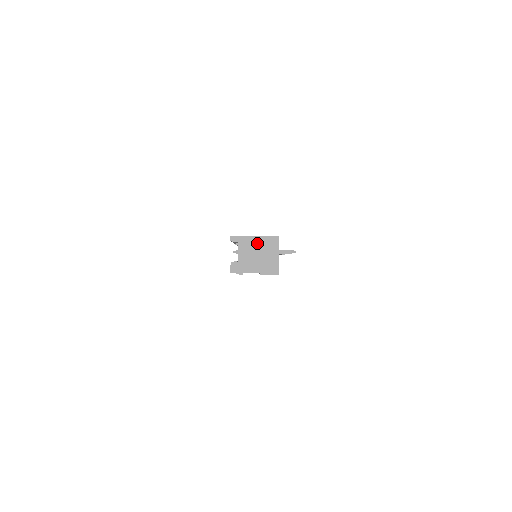
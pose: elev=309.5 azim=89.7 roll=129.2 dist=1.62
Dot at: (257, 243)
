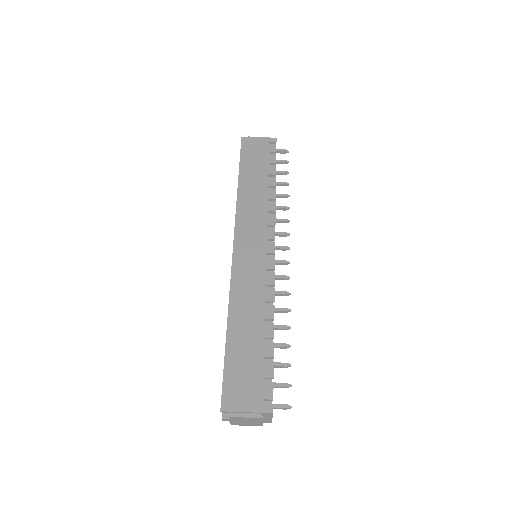
Dot at: (250, 419)
